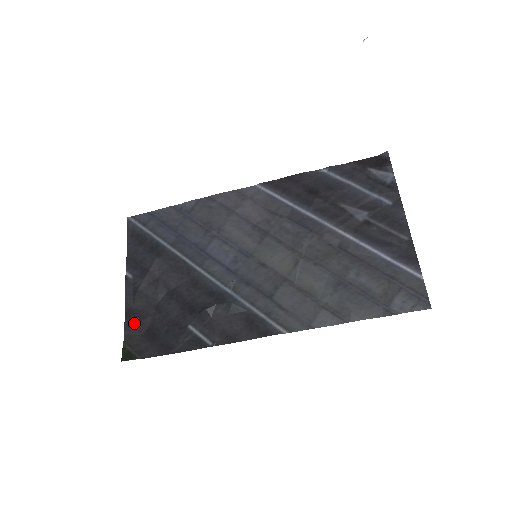
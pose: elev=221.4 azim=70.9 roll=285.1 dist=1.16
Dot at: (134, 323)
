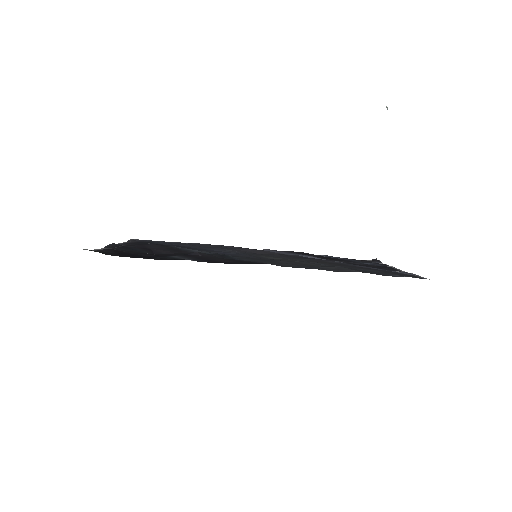
Dot at: (109, 249)
